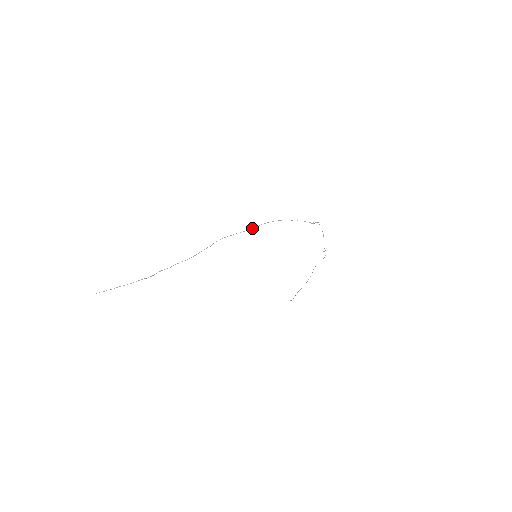
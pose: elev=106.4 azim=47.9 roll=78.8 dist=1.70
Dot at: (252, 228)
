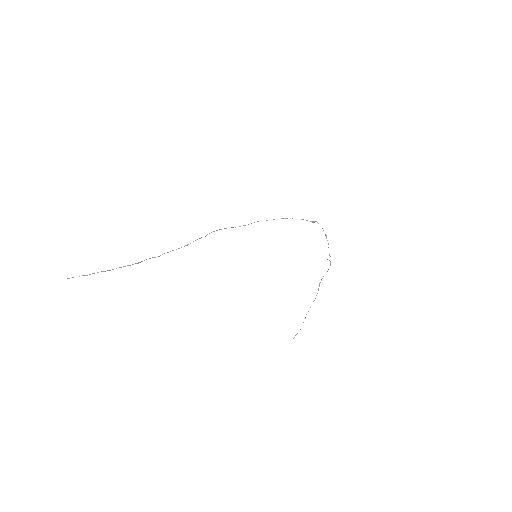
Dot at: (248, 224)
